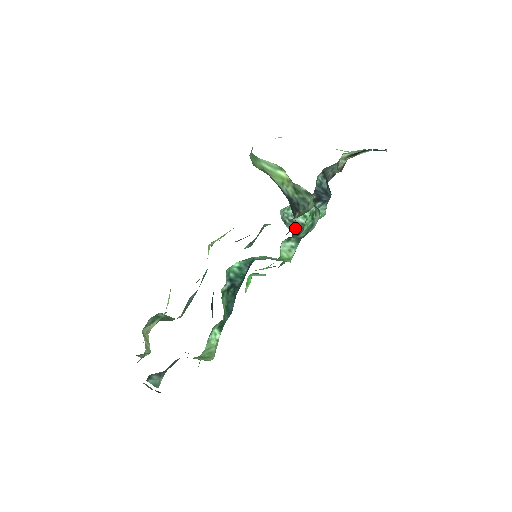
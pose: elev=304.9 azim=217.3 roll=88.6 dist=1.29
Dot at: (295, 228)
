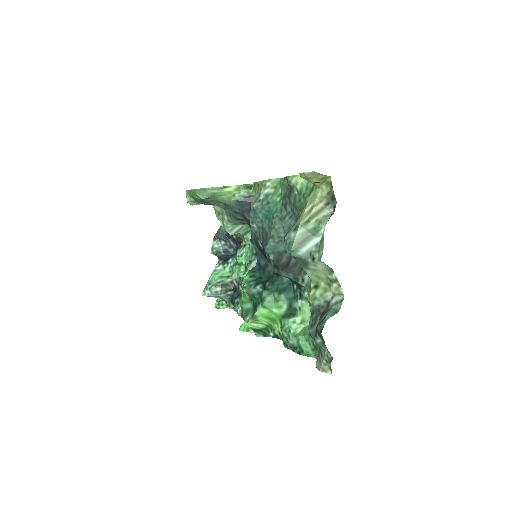
Dot at: (228, 290)
